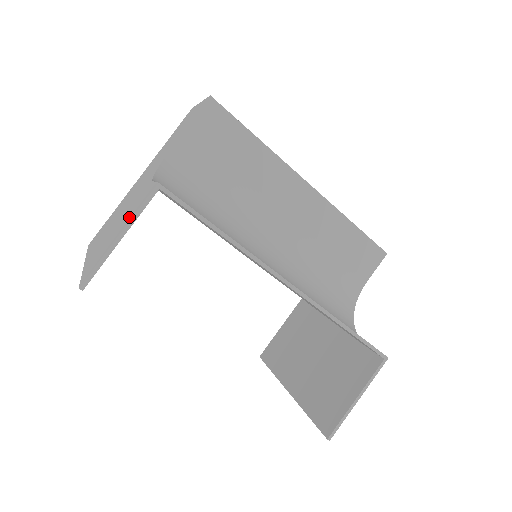
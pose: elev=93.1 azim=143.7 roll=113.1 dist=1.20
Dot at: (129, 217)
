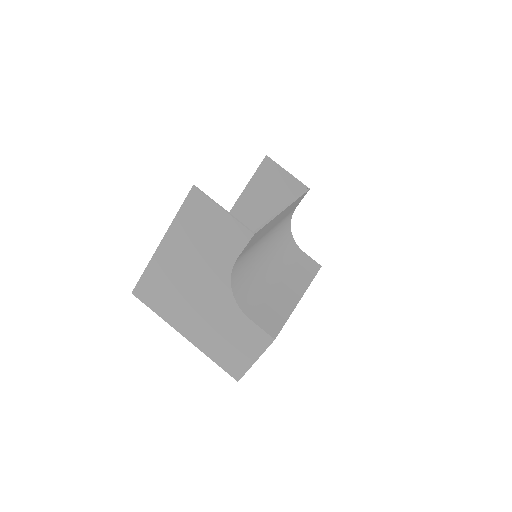
Dot at: (252, 348)
